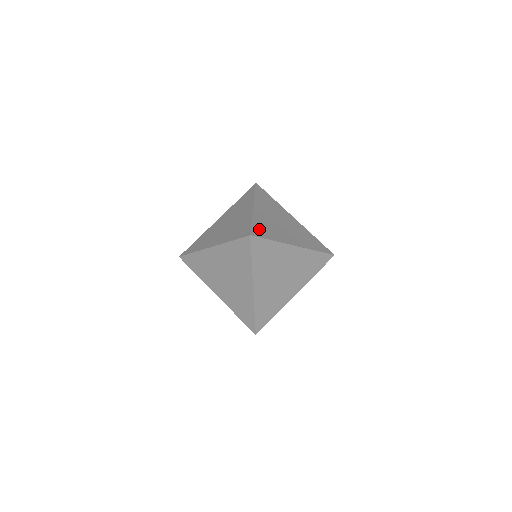
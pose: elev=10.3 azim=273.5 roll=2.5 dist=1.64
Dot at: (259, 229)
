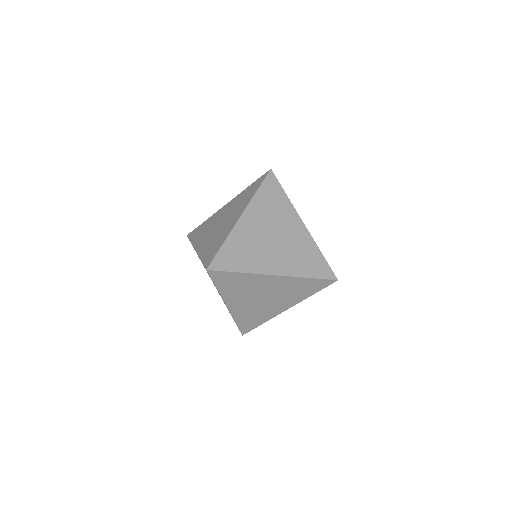
Dot at: (227, 256)
